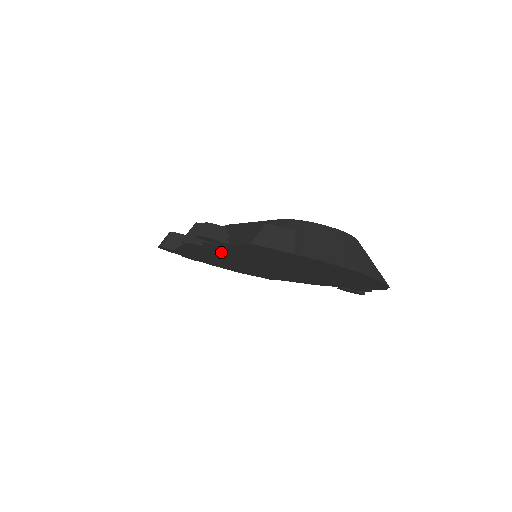
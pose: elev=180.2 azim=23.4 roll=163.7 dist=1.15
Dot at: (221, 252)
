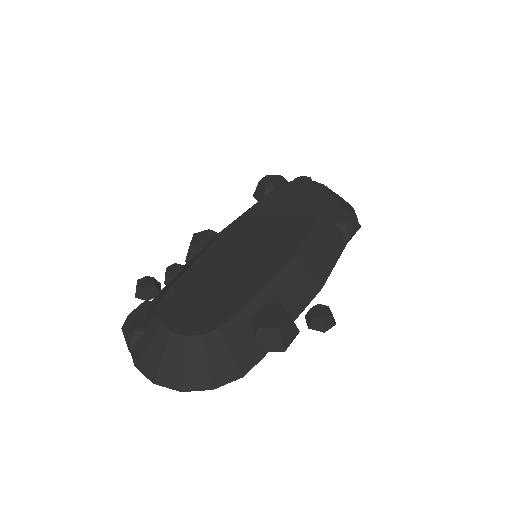
Dot at: occluded
